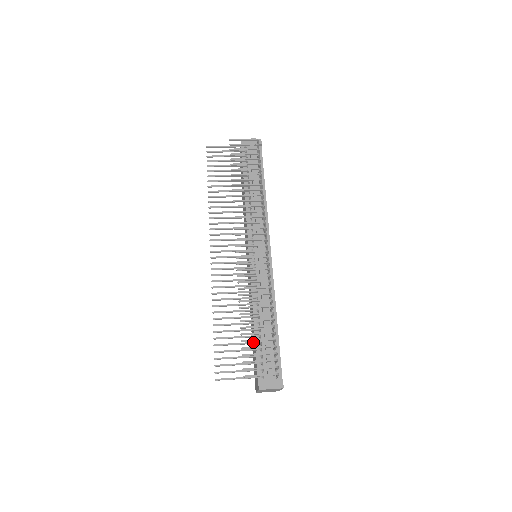
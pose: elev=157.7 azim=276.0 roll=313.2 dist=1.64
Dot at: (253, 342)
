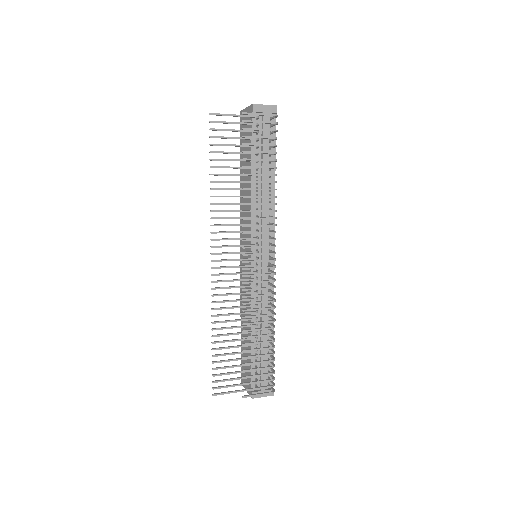
Dot at: occluded
